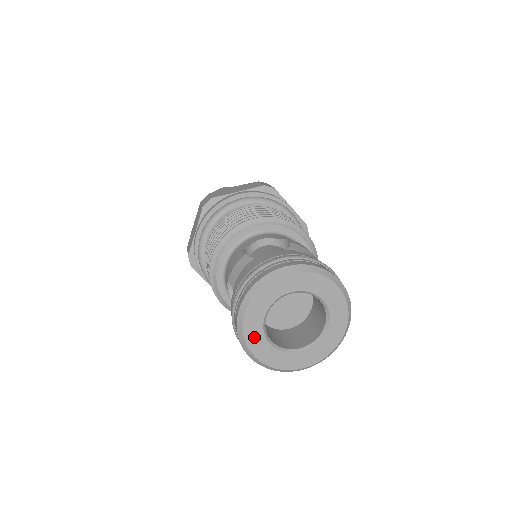
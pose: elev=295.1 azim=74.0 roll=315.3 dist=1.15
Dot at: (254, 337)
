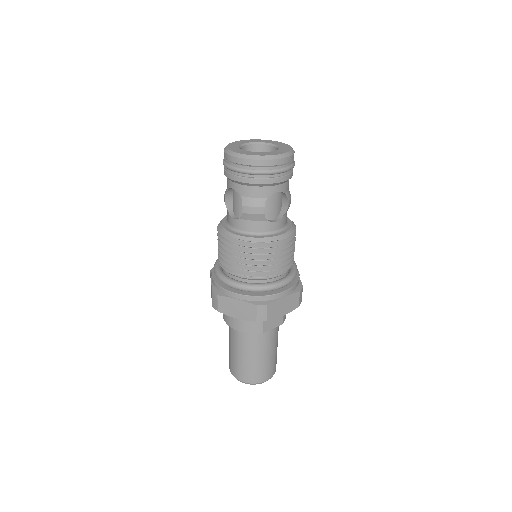
Dot at: (238, 151)
